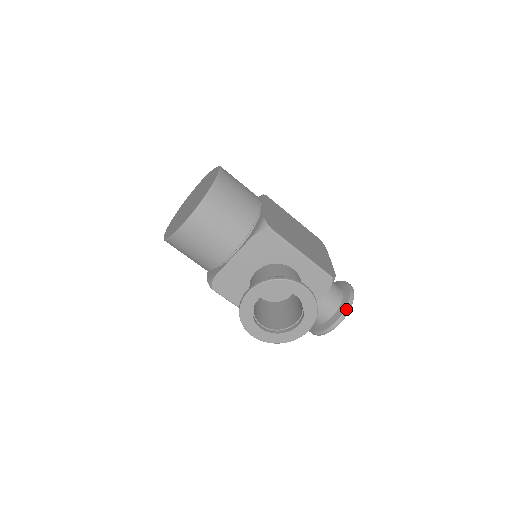
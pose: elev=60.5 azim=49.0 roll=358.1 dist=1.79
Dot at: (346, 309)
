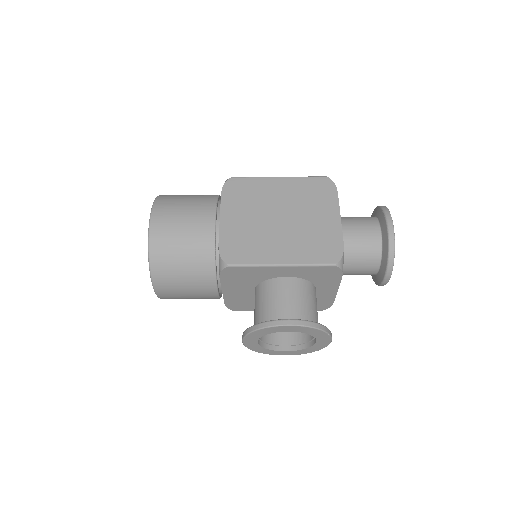
Dot at: (388, 262)
